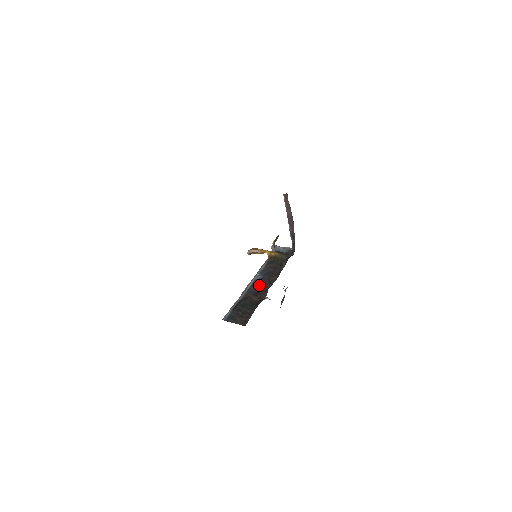
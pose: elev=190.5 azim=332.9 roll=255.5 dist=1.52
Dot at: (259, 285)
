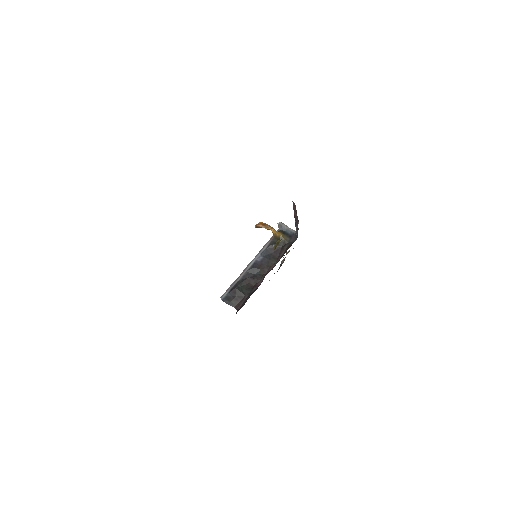
Dot at: (258, 268)
